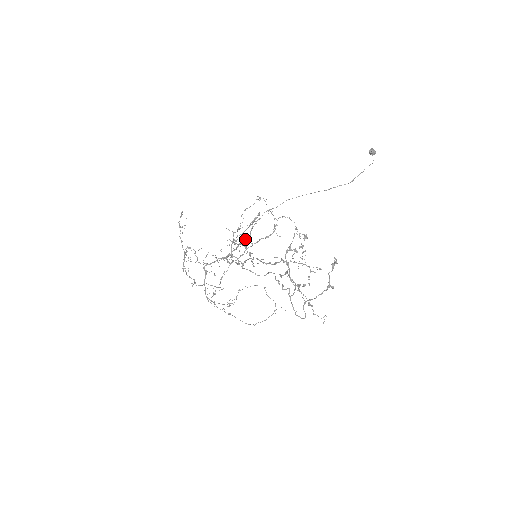
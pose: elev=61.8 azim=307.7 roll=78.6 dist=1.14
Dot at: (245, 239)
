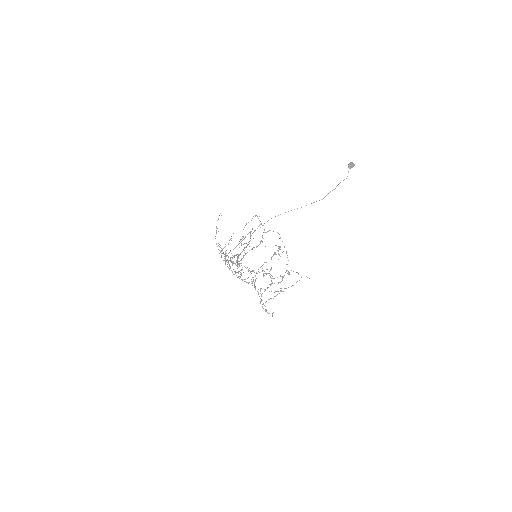
Dot at: (247, 245)
